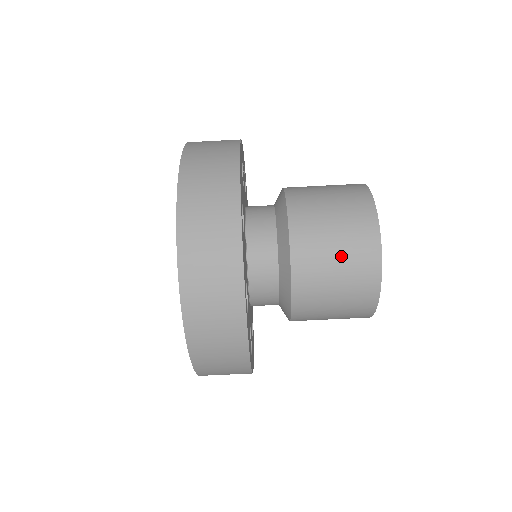
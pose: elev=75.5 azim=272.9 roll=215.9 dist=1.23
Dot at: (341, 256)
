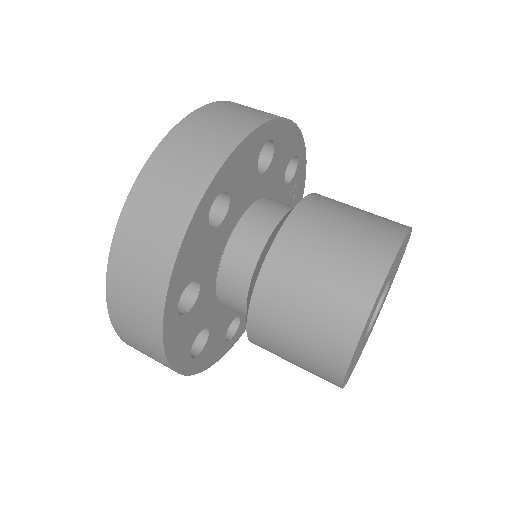
Dot at: (346, 236)
